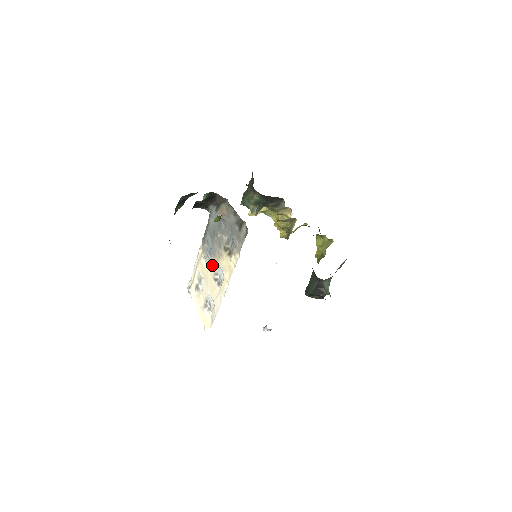
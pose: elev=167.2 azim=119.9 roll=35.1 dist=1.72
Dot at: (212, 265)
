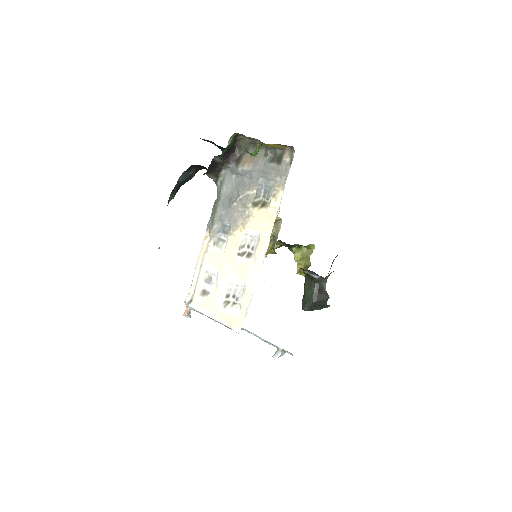
Dot at: (233, 240)
